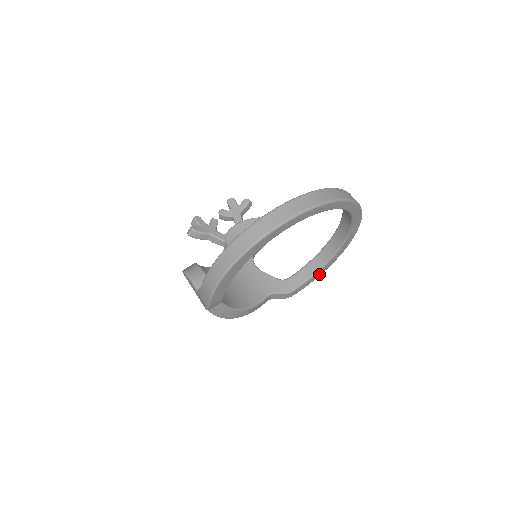
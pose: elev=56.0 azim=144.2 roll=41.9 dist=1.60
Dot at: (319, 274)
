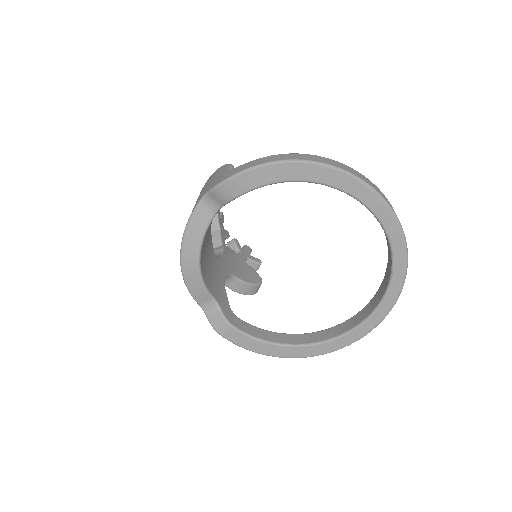
Dot at: (262, 350)
